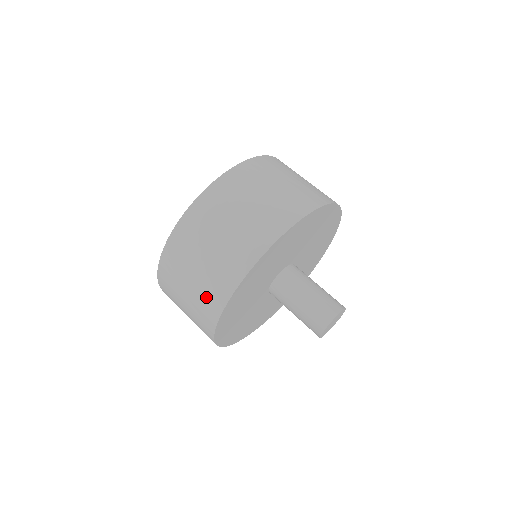
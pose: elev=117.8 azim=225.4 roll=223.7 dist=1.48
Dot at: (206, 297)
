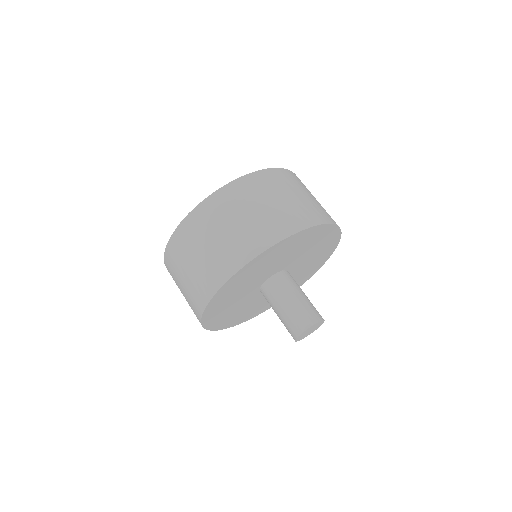
Dot at: occluded
